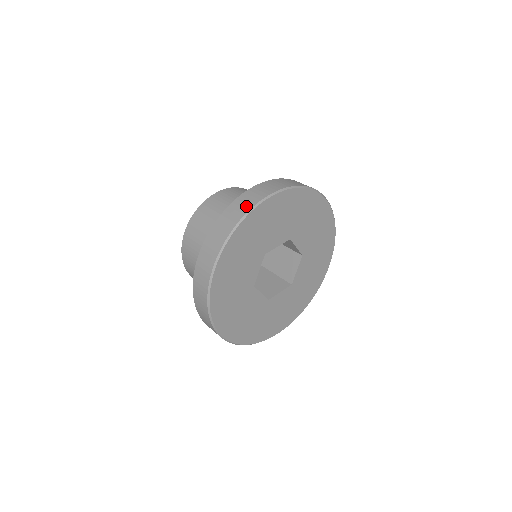
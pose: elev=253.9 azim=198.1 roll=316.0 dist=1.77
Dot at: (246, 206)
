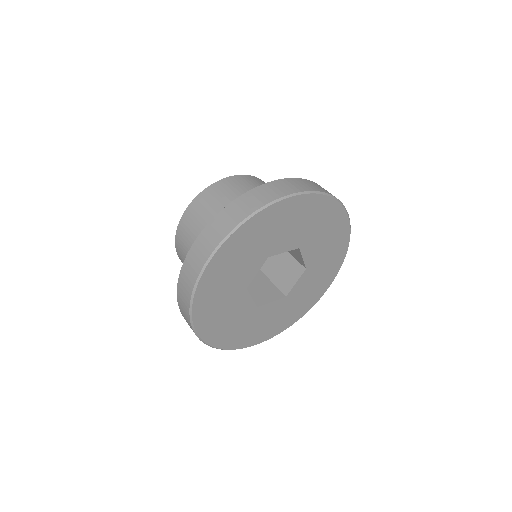
Dot at: (263, 199)
